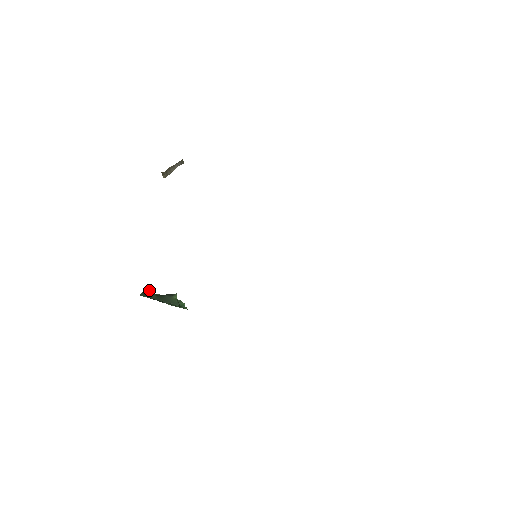
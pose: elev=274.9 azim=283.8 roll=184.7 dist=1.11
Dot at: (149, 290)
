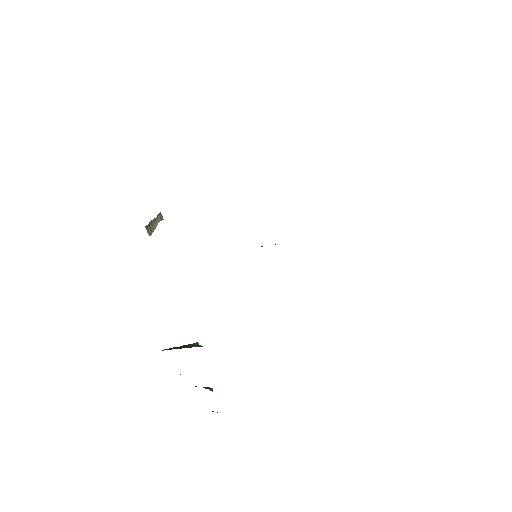
Dot at: occluded
